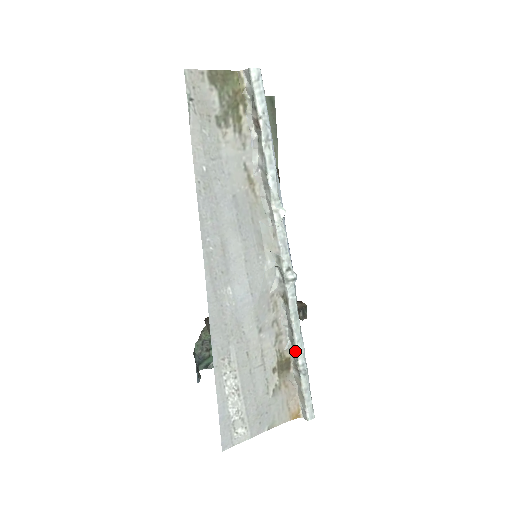
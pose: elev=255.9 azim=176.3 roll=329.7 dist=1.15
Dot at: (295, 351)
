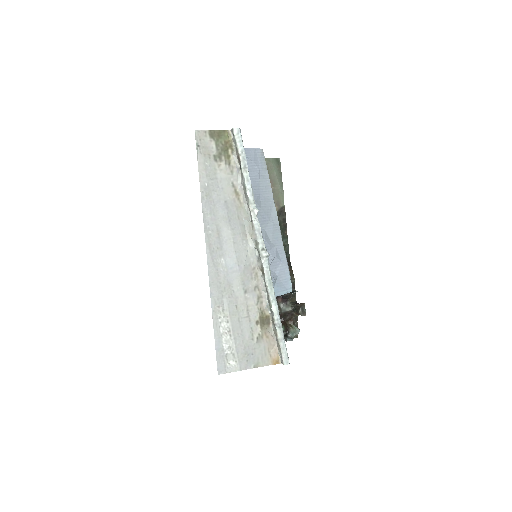
Dot at: (271, 309)
